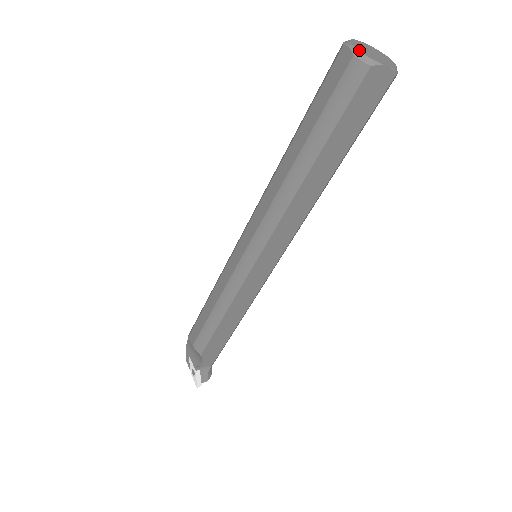
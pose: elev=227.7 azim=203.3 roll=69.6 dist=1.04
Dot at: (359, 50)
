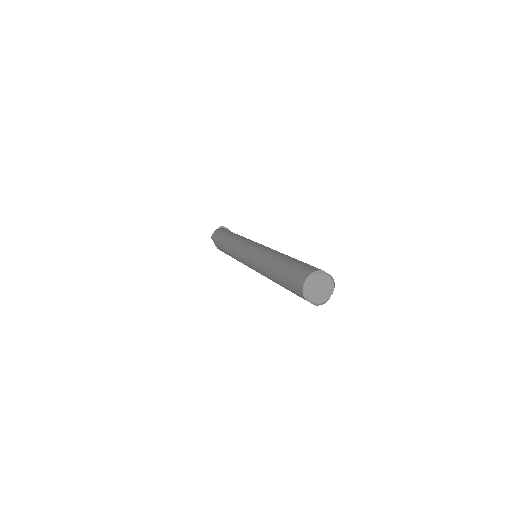
Dot at: (317, 303)
